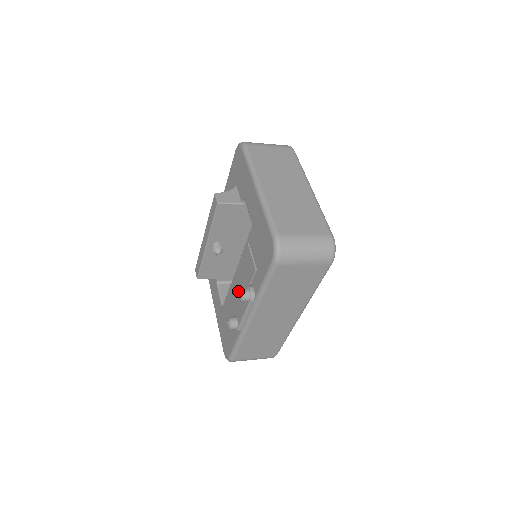
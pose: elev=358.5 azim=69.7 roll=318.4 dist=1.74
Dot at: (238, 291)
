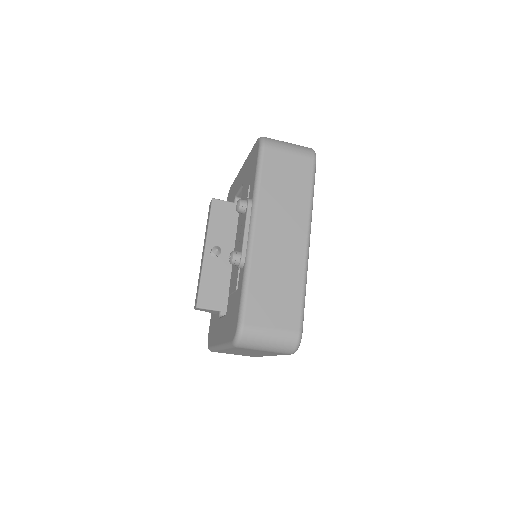
Dot at: (238, 242)
